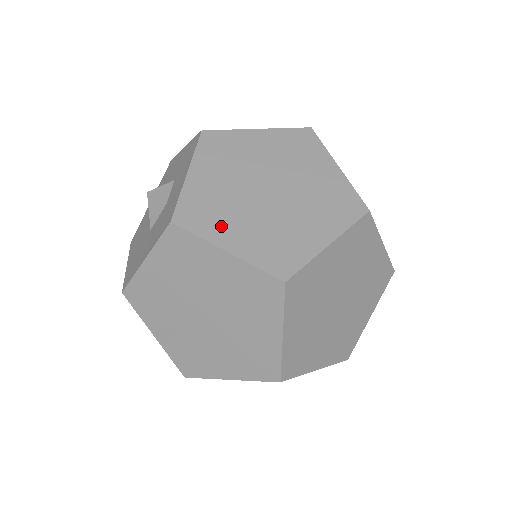
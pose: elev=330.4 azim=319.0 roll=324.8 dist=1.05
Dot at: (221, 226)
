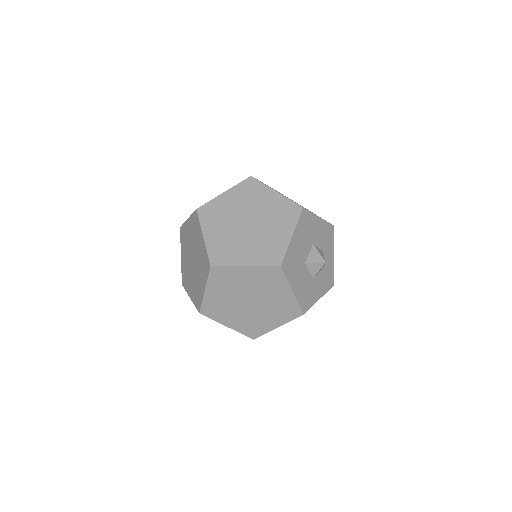
Dot at: (188, 285)
